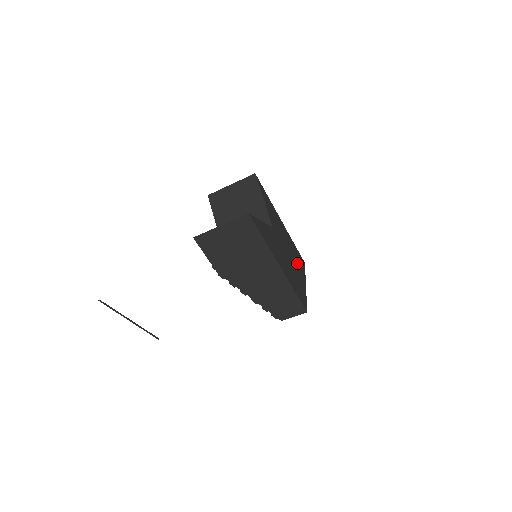
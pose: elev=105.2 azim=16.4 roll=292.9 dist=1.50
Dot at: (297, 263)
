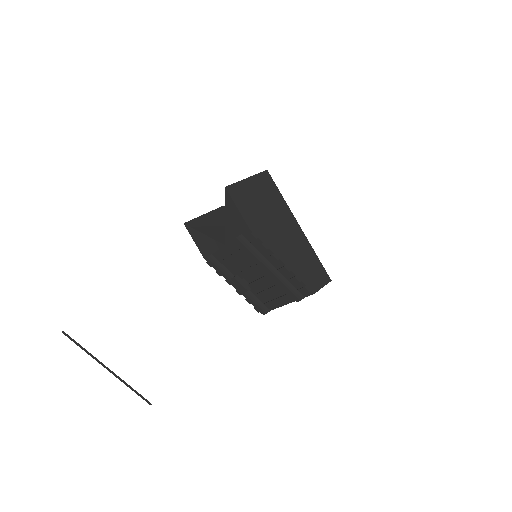
Dot at: occluded
